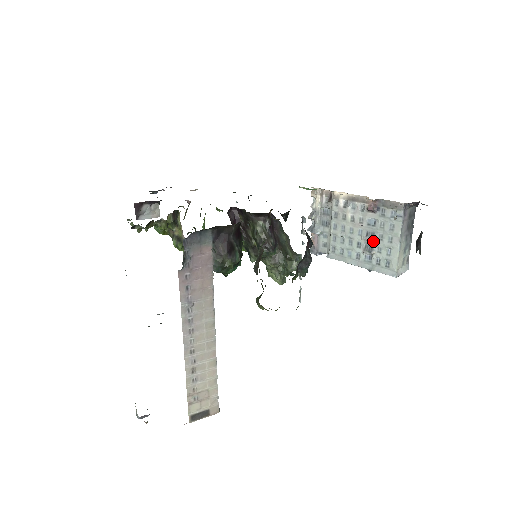
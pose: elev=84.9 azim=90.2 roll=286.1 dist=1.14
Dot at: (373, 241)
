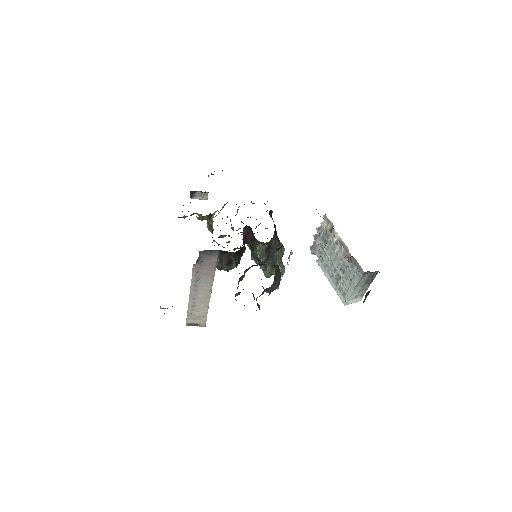
Dot at: (341, 276)
